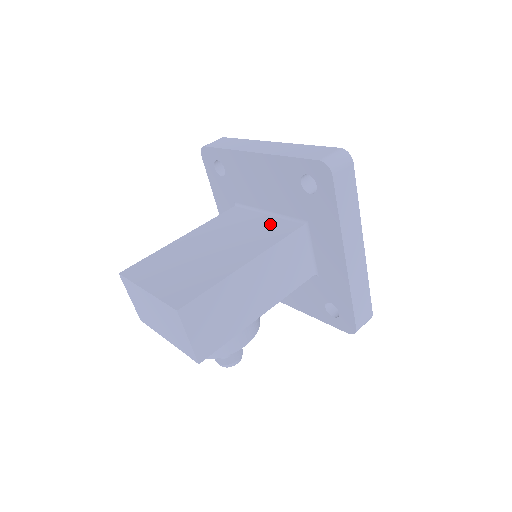
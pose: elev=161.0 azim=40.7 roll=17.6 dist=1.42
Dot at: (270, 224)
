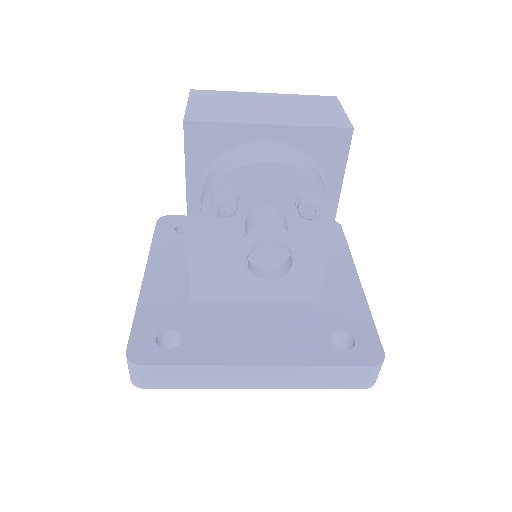
Dot at: occluded
